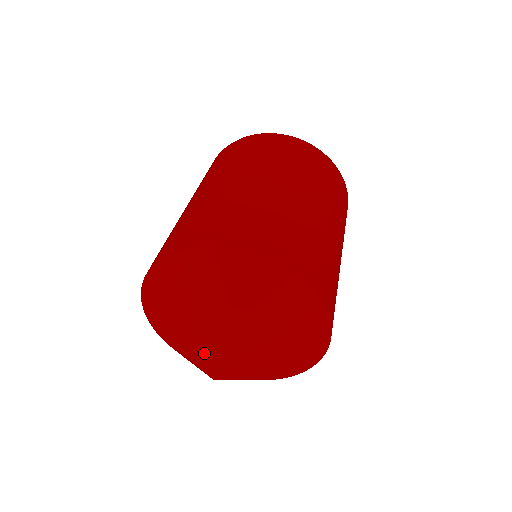
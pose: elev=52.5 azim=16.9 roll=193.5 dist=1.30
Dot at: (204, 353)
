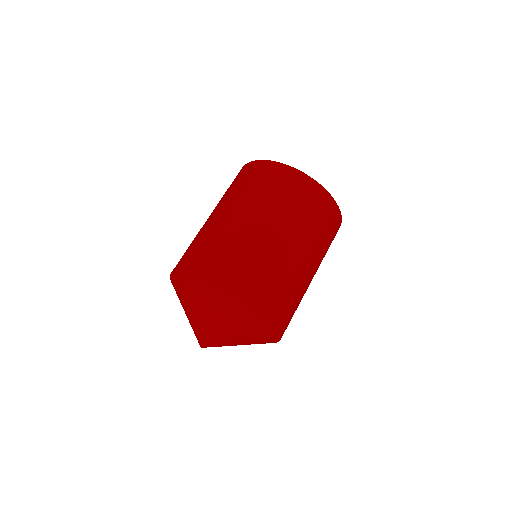
Dot at: (209, 339)
